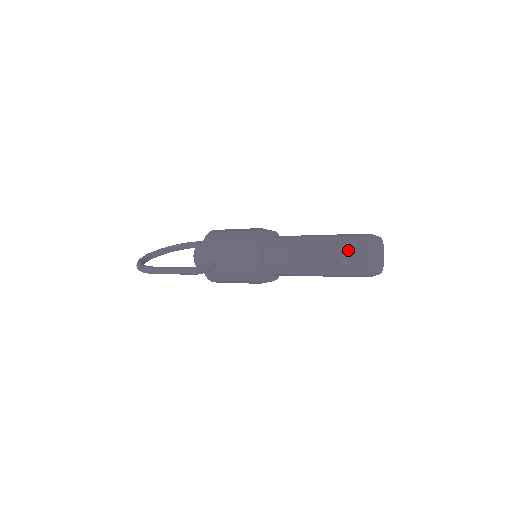
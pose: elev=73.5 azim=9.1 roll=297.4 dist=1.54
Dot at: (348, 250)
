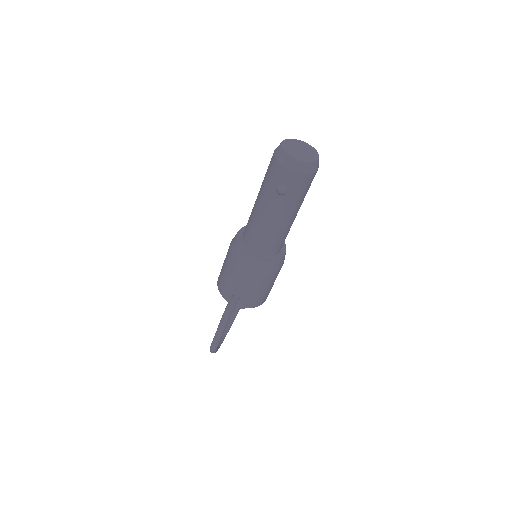
Dot at: (273, 177)
